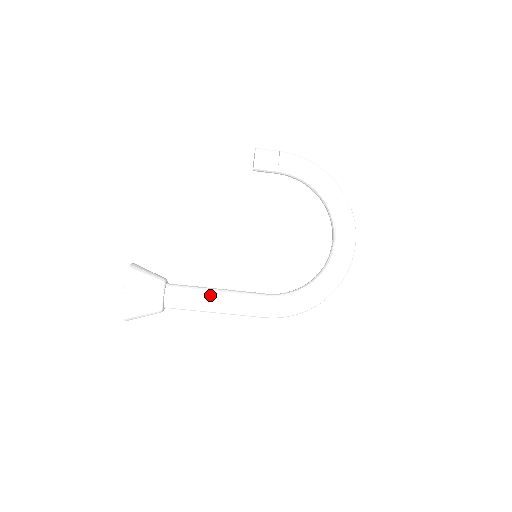
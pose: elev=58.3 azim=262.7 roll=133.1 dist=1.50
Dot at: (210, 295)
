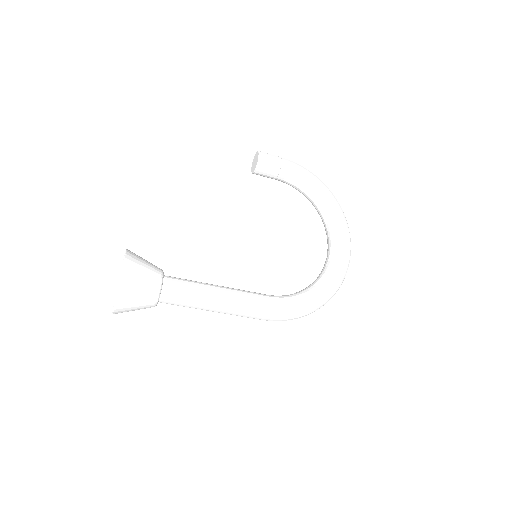
Dot at: (211, 290)
